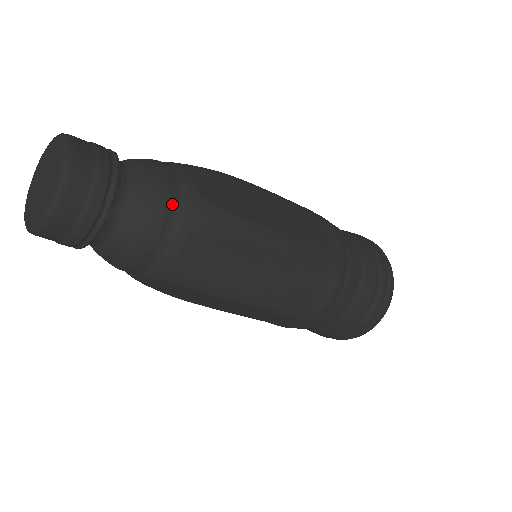
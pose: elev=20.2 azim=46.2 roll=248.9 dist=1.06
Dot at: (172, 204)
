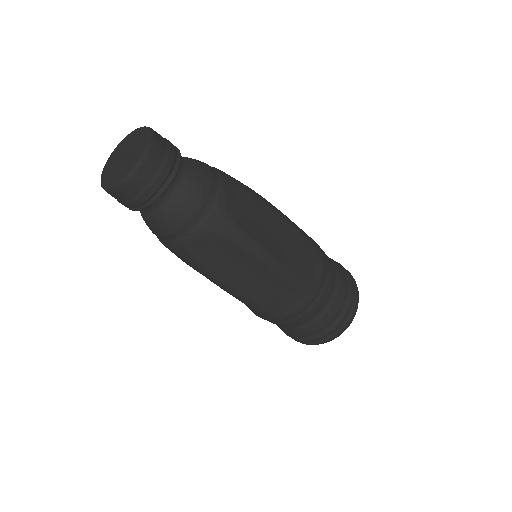
Dot at: (203, 209)
